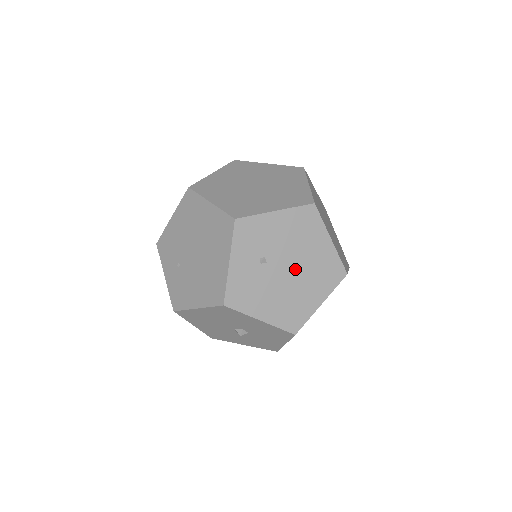
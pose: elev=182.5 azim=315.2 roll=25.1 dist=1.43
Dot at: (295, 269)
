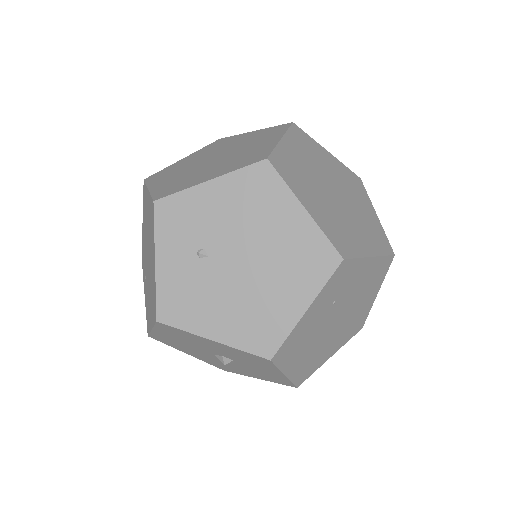
Dot at: (253, 260)
